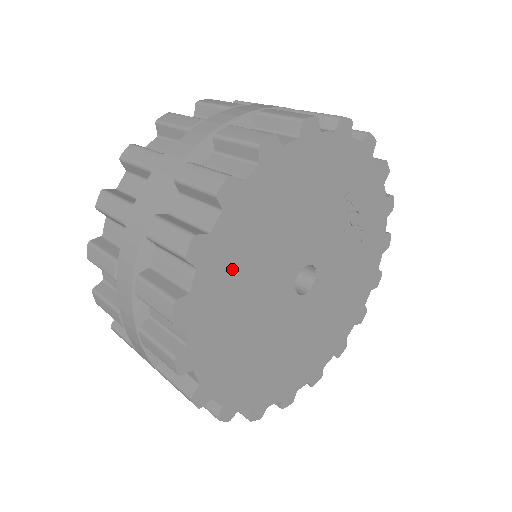
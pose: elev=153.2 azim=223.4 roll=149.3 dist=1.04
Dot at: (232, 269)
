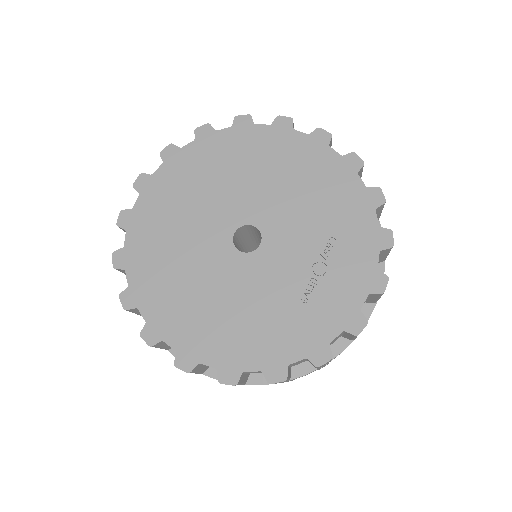
Dot at: (238, 154)
